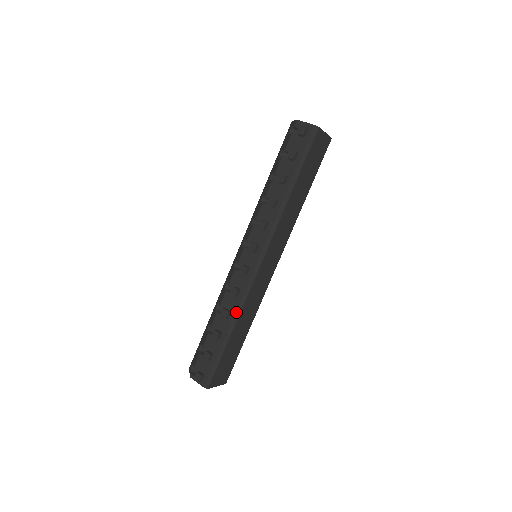
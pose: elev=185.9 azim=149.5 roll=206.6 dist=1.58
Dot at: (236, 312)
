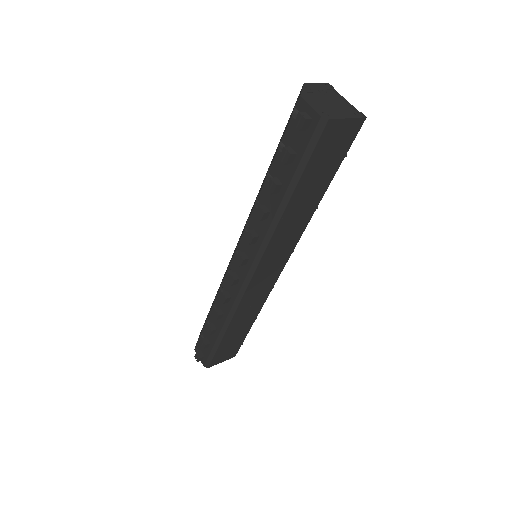
Dot at: (227, 317)
